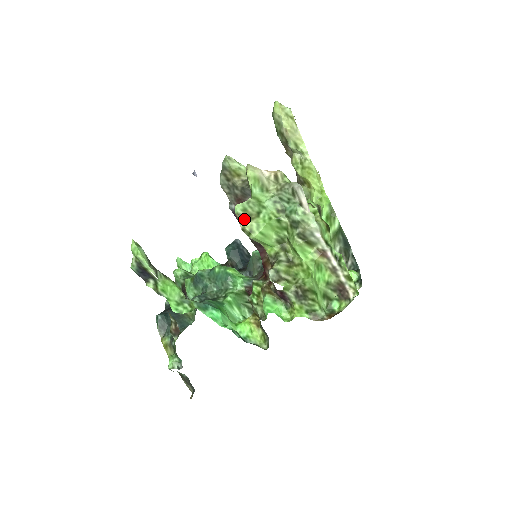
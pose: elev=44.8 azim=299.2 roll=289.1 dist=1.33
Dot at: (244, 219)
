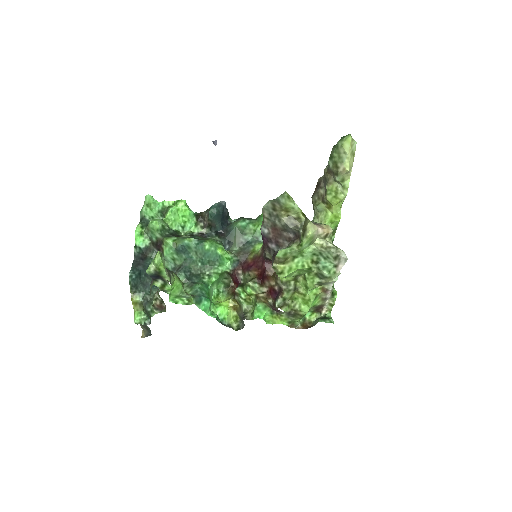
Dot at: (281, 261)
